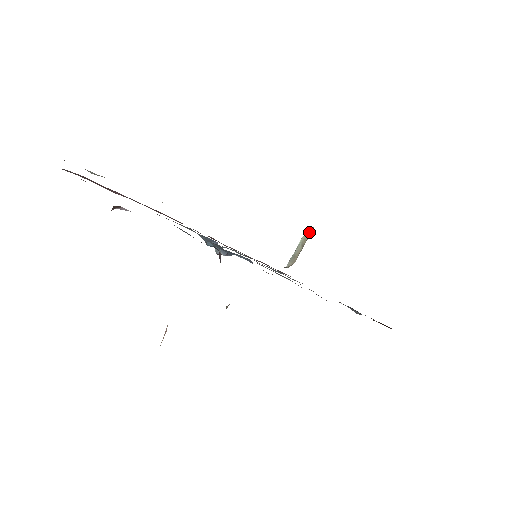
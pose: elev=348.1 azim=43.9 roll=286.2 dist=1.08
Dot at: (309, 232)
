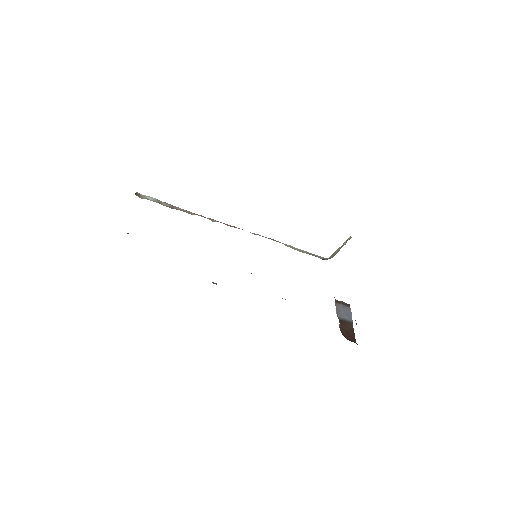
Dot at: (347, 240)
